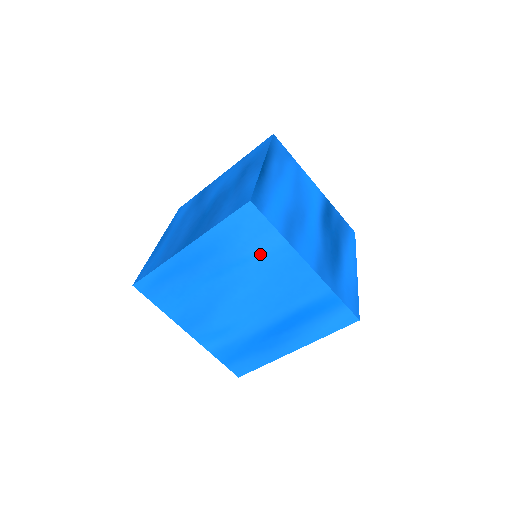
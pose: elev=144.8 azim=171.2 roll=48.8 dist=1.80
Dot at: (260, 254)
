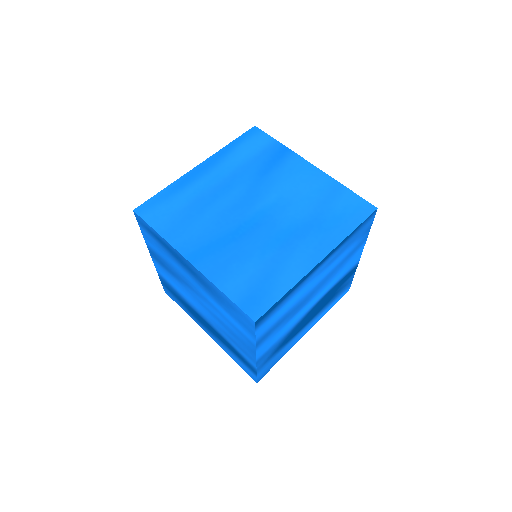
Dot at: (233, 323)
